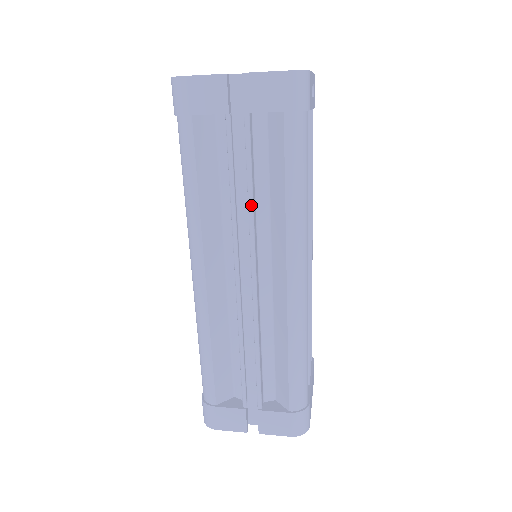
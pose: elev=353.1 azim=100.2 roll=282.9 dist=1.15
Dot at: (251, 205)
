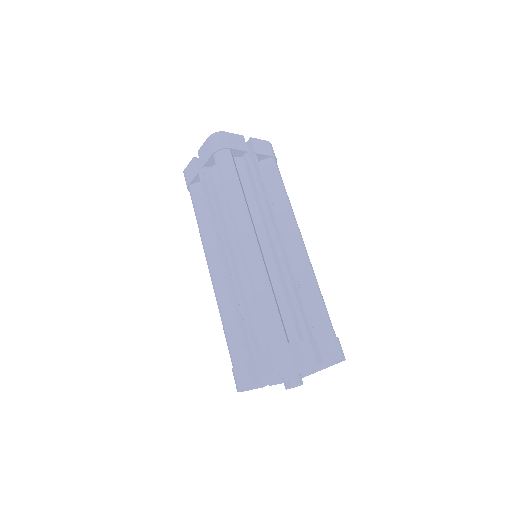
Dot at: occluded
